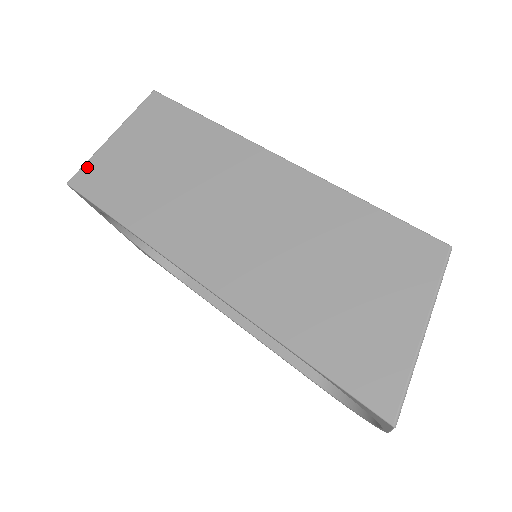
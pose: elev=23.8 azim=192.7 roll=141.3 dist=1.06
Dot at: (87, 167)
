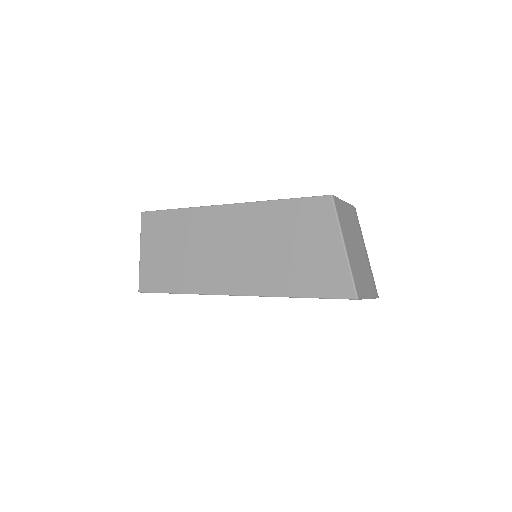
Dot at: (141, 277)
